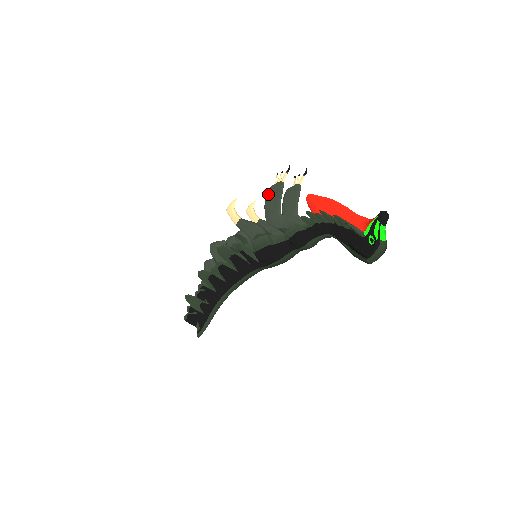
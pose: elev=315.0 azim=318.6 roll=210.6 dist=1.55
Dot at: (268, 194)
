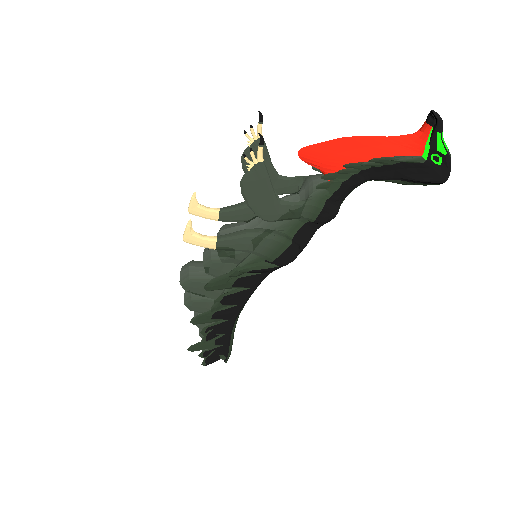
Dot at: (245, 189)
